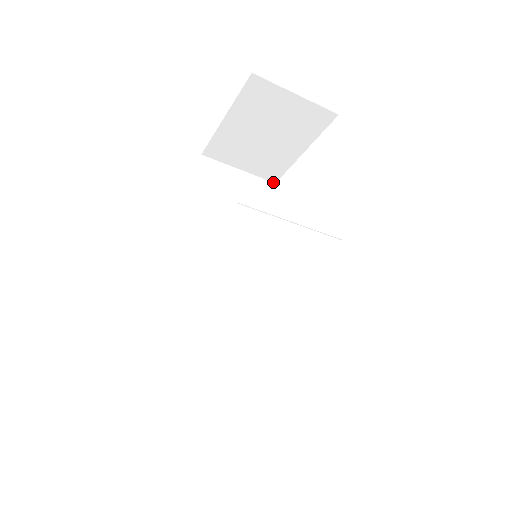
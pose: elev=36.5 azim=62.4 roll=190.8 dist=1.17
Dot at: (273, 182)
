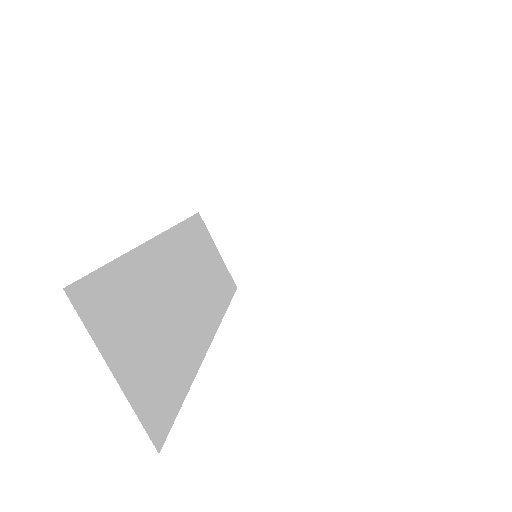
Dot at: (236, 285)
